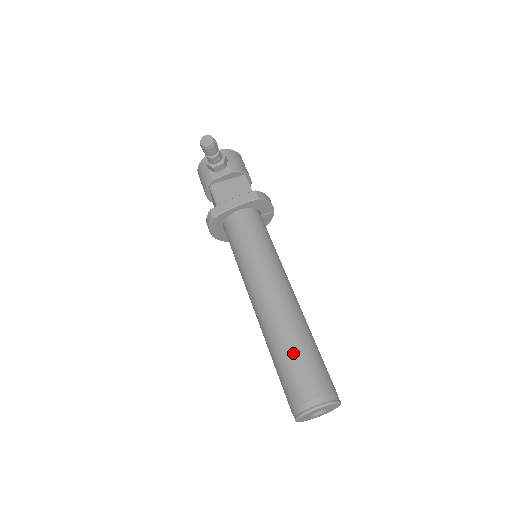
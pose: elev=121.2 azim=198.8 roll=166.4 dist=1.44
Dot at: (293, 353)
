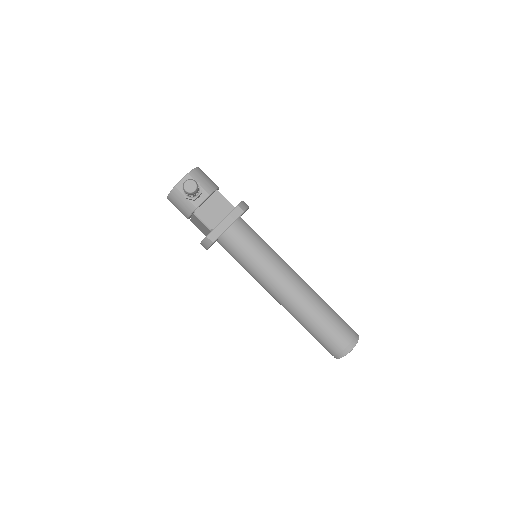
Dot at: (323, 322)
